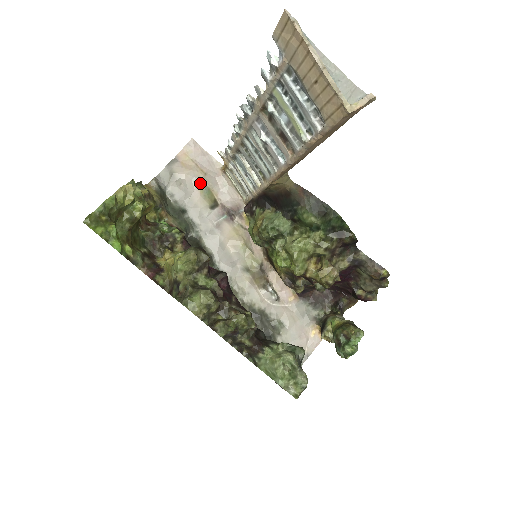
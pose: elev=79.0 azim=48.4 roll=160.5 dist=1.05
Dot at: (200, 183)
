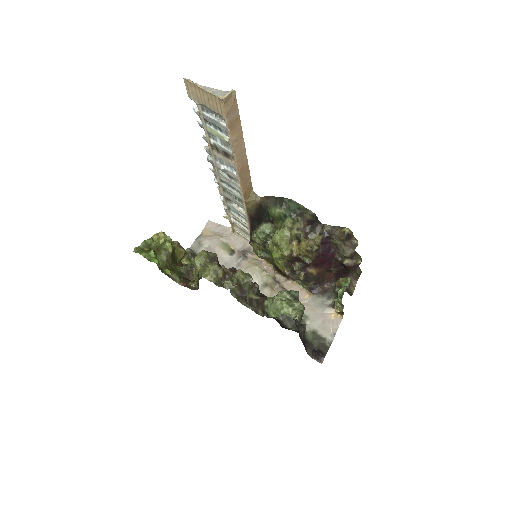
Dot at: (219, 241)
